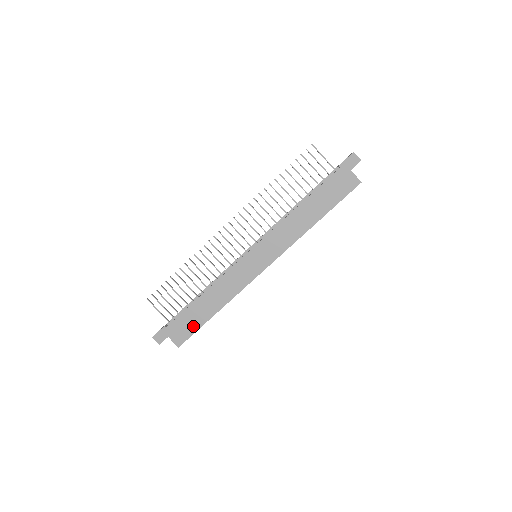
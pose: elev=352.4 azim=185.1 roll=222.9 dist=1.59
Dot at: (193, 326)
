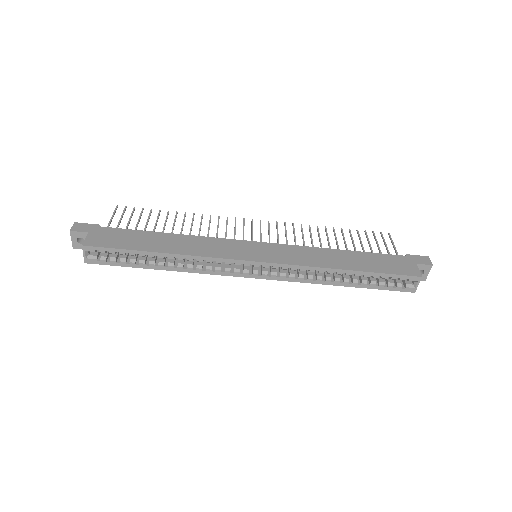
Dot at: (124, 244)
